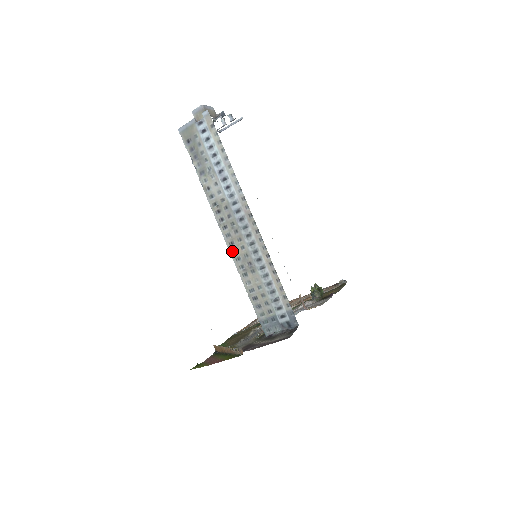
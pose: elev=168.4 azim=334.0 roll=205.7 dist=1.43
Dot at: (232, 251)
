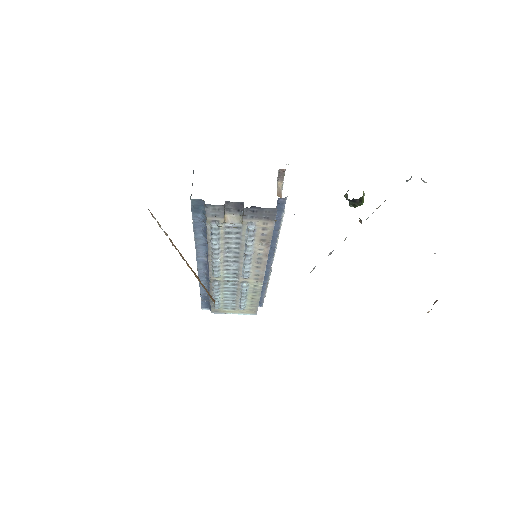
Dot at: (196, 254)
